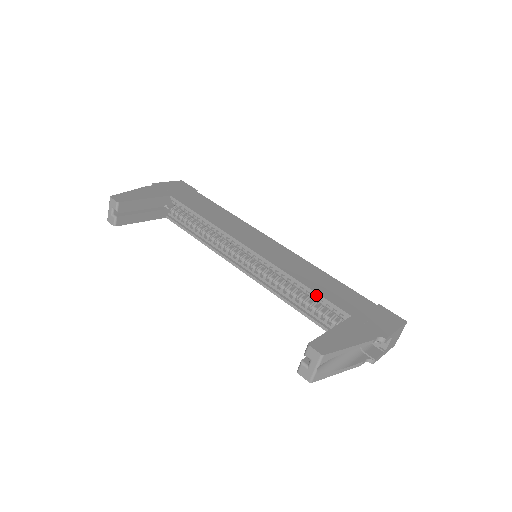
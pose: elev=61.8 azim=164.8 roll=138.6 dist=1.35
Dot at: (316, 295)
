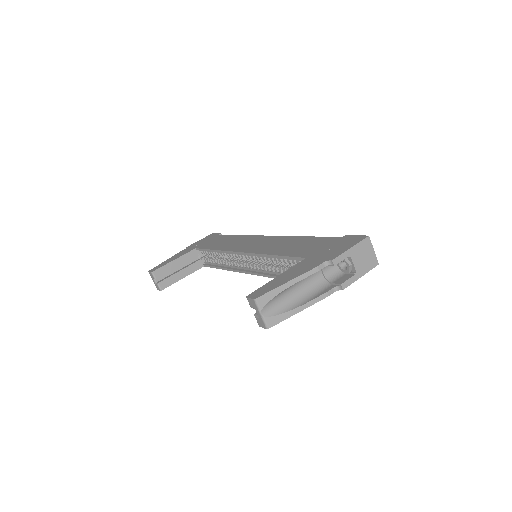
Dot at: (283, 258)
